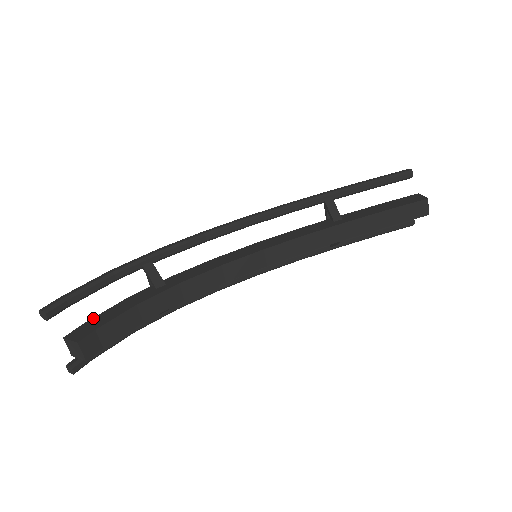
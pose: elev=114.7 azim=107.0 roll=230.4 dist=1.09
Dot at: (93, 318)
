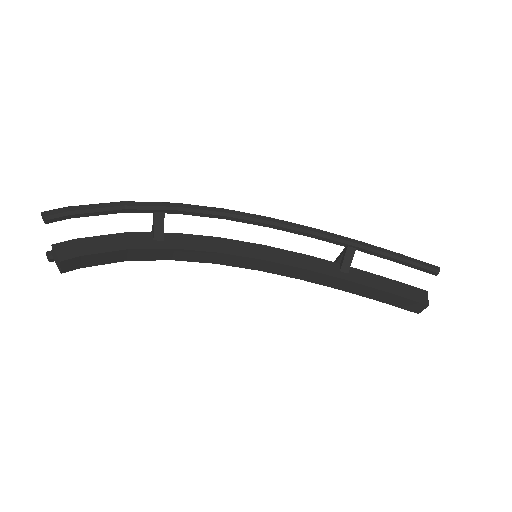
Dot at: (86, 238)
